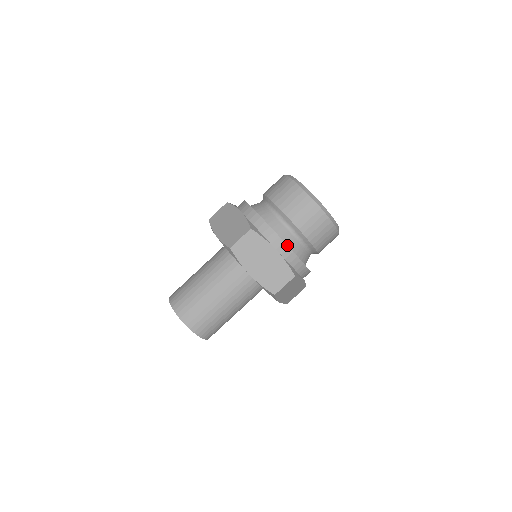
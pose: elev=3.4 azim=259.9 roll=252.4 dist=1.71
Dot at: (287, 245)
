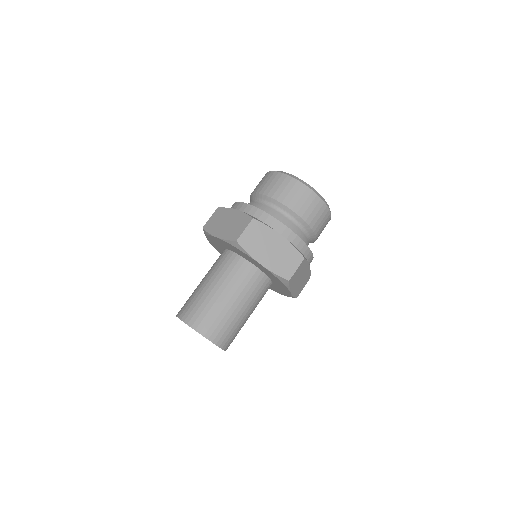
Dot at: (290, 229)
